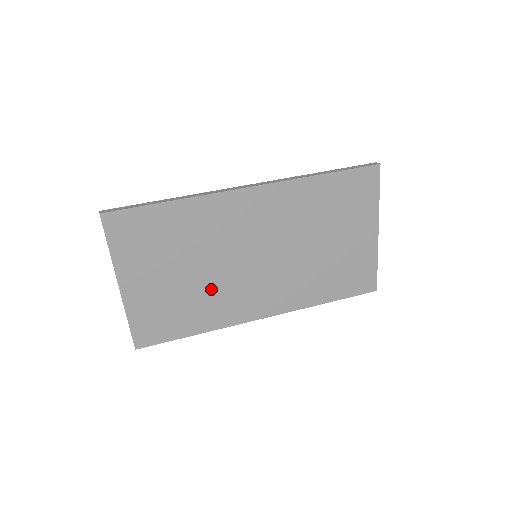
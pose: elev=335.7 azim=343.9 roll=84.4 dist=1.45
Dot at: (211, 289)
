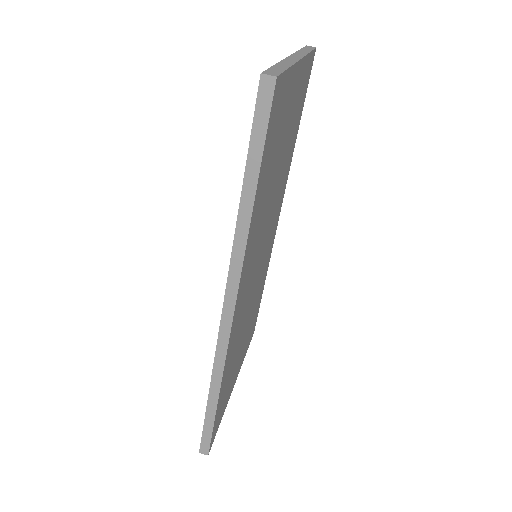
Dot at: (256, 294)
